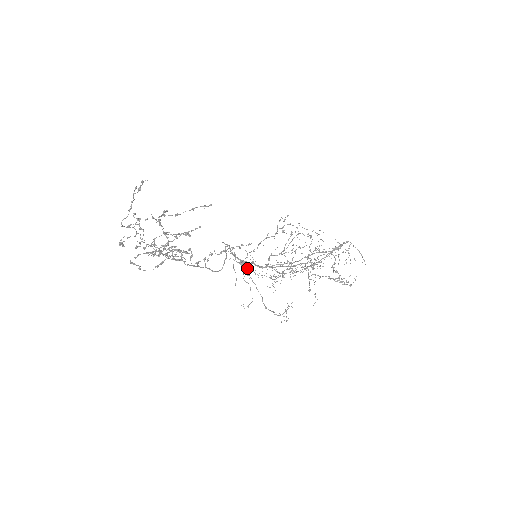
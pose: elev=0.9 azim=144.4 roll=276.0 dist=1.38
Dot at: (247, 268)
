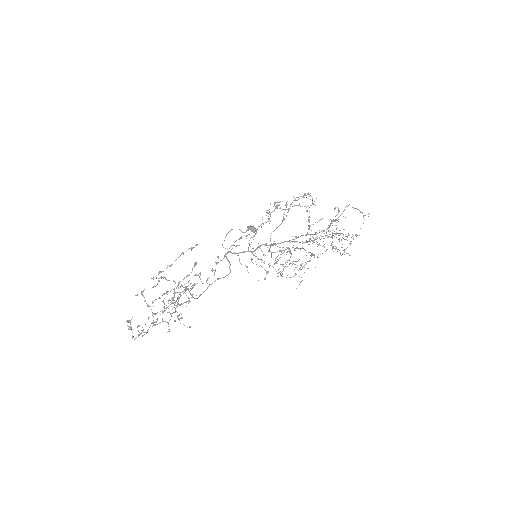
Dot at: occluded
